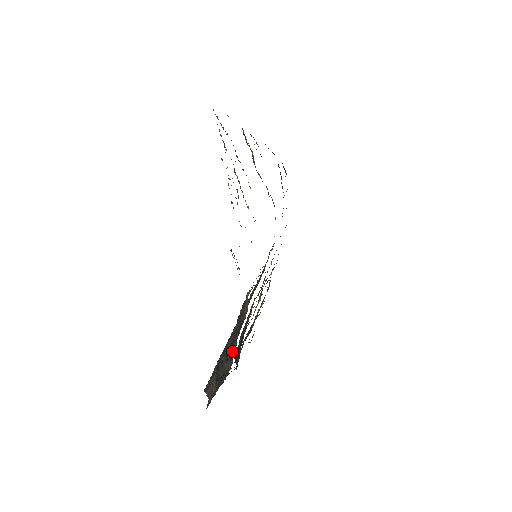
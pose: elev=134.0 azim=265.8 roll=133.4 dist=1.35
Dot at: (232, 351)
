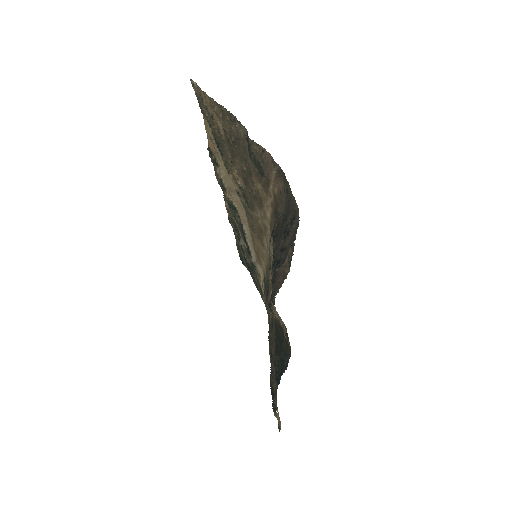
Dot at: (290, 212)
